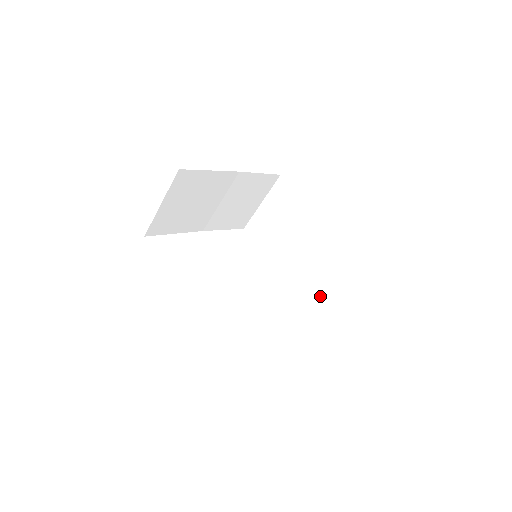
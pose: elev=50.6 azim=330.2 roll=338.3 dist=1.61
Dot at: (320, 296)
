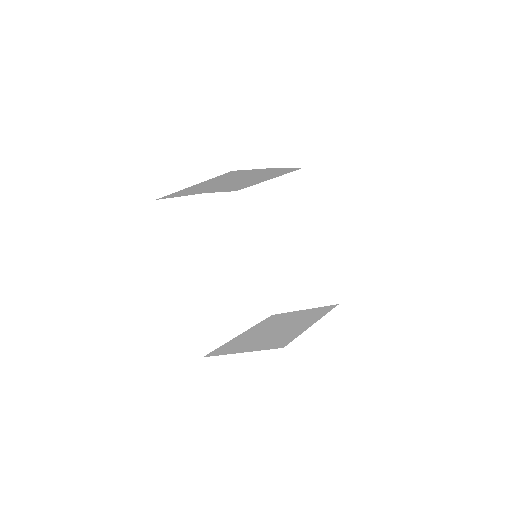
Dot at: (286, 292)
